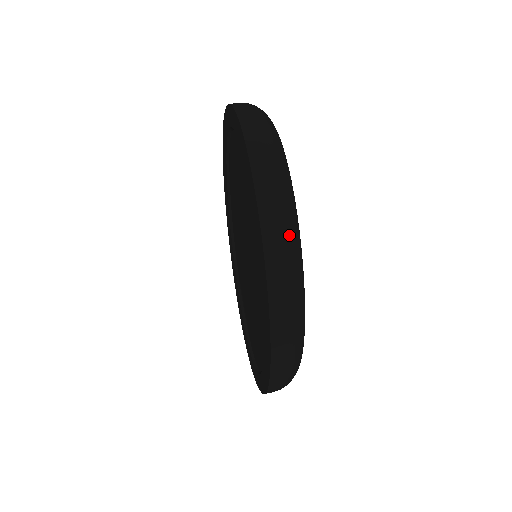
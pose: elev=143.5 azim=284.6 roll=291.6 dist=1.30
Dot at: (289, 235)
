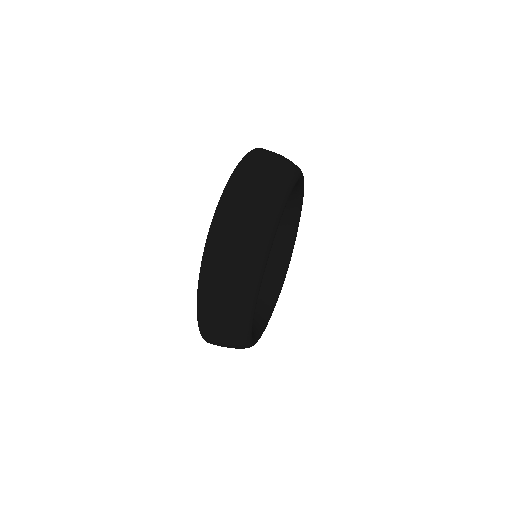
Dot at: occluded
